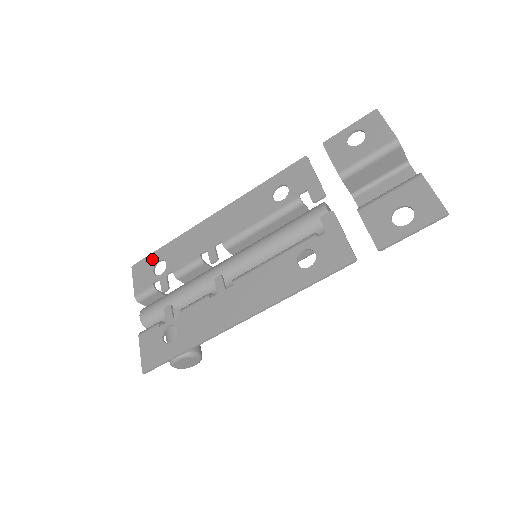
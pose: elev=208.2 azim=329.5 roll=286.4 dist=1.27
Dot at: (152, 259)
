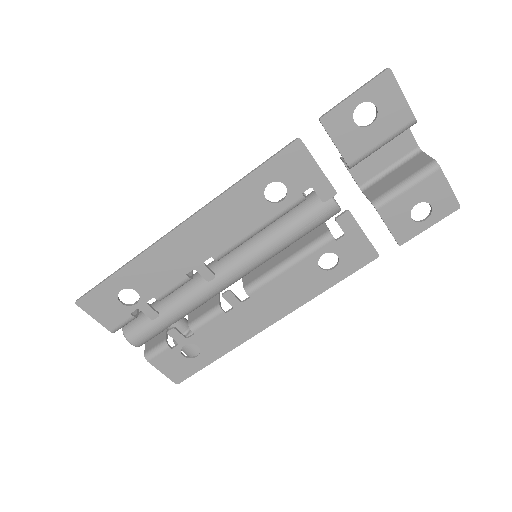
Dot at: (107, 290)
